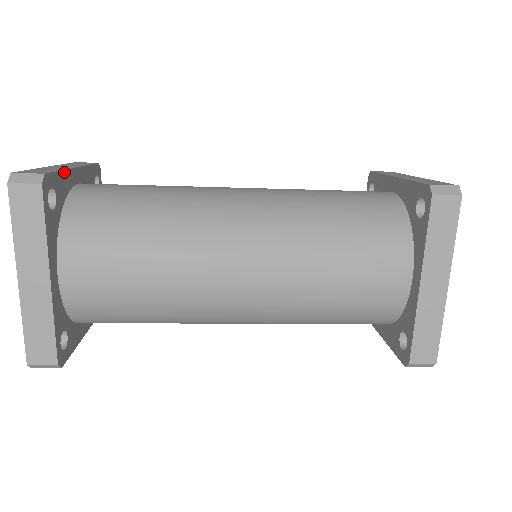
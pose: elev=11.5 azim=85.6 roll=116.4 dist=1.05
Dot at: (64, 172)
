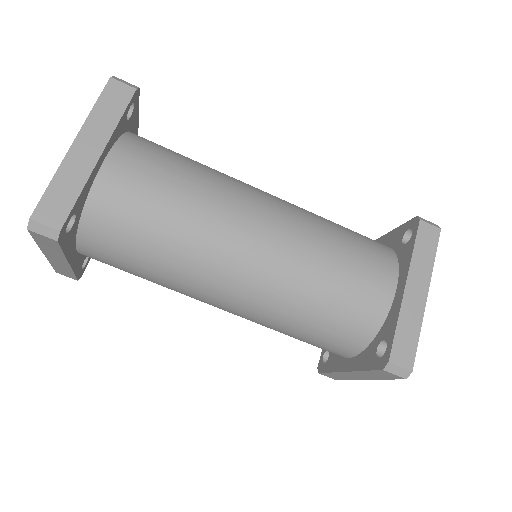
Dot at: (138, 115)
